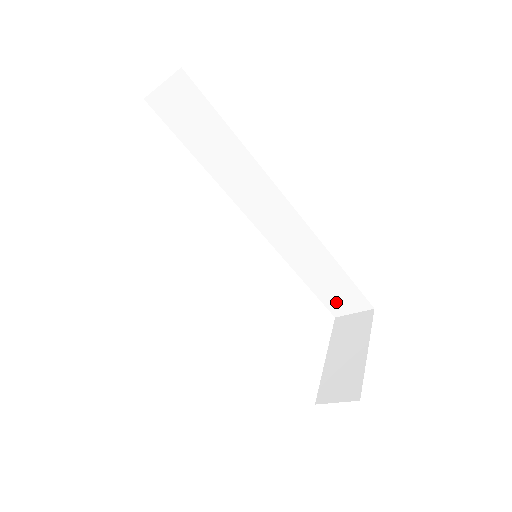
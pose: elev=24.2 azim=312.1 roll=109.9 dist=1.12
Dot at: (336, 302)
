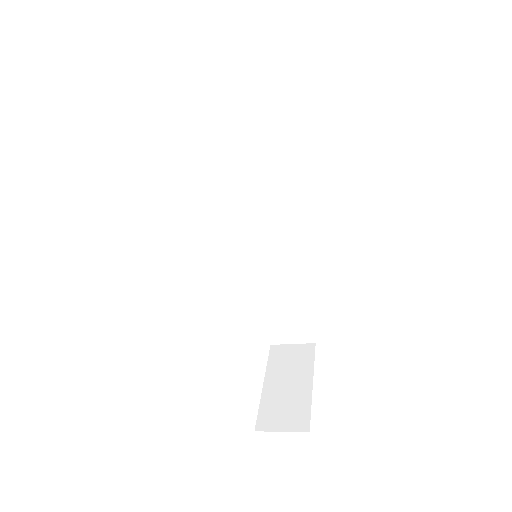
Dot at: (281, 329)
